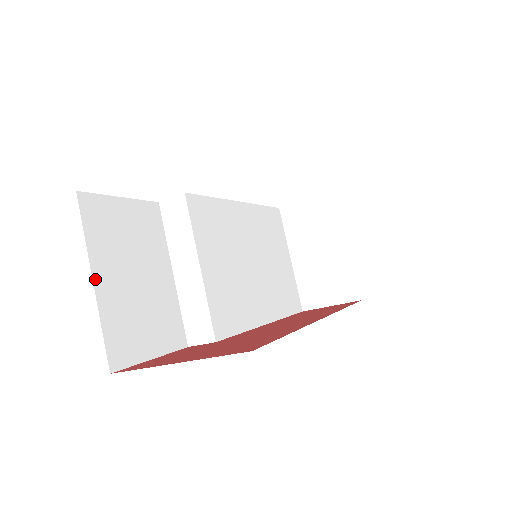
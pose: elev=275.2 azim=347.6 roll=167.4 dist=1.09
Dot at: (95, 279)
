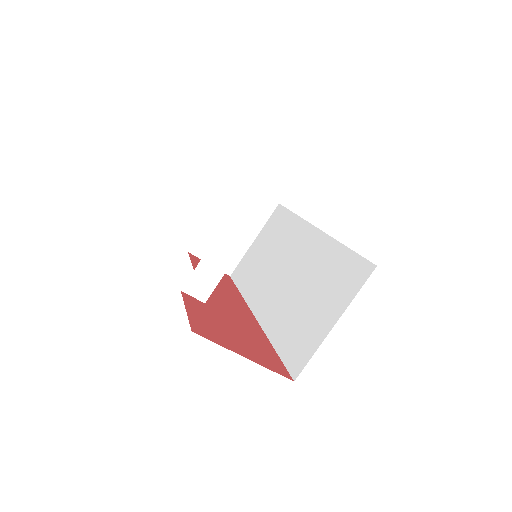
Dot at: occluded
